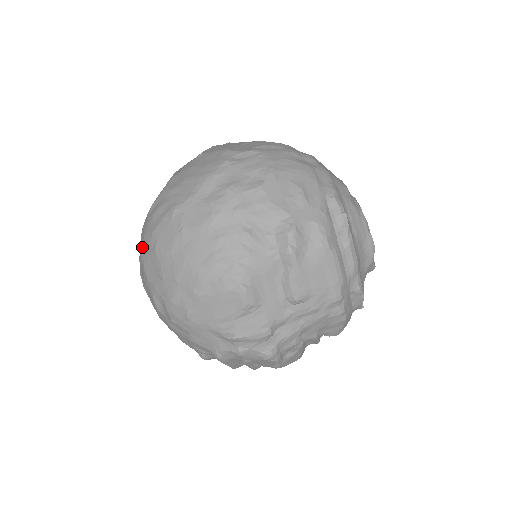
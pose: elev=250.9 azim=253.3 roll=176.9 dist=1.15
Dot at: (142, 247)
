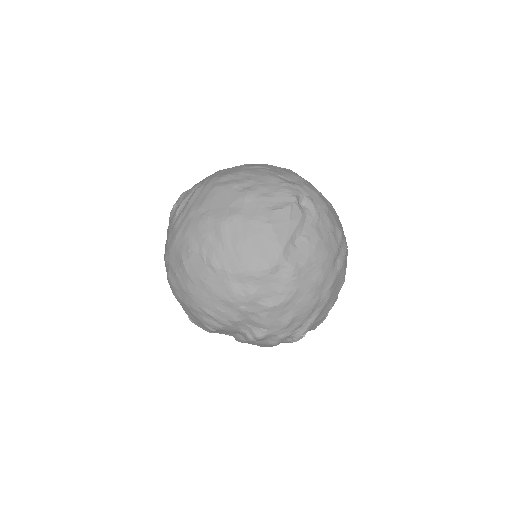
Dot at: (180, 234)
